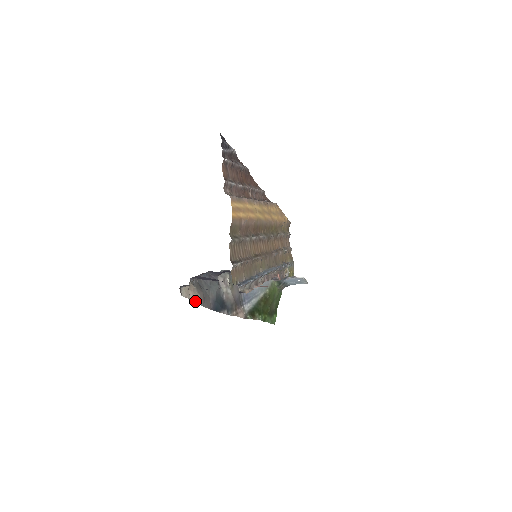
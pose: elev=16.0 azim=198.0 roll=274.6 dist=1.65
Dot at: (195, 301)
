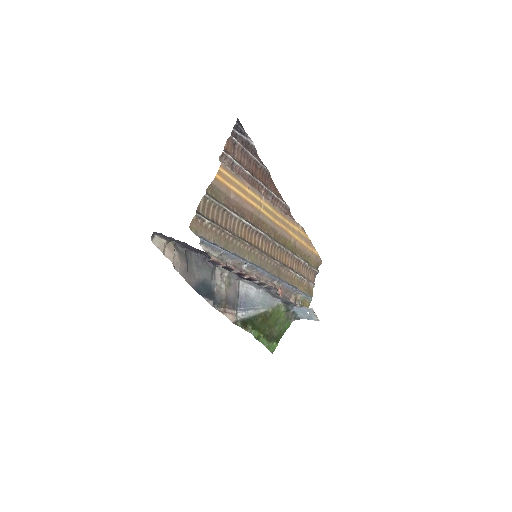
Dot at: occluded
